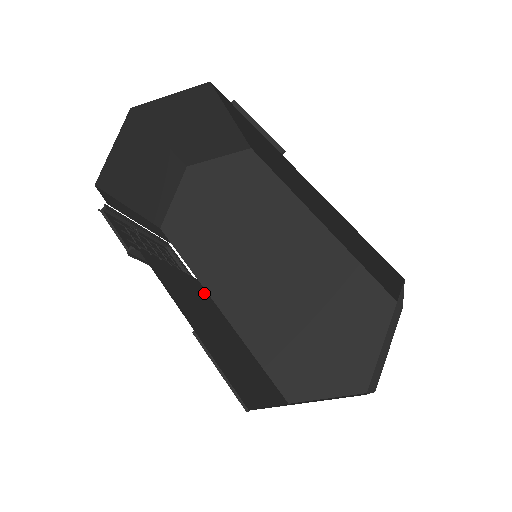
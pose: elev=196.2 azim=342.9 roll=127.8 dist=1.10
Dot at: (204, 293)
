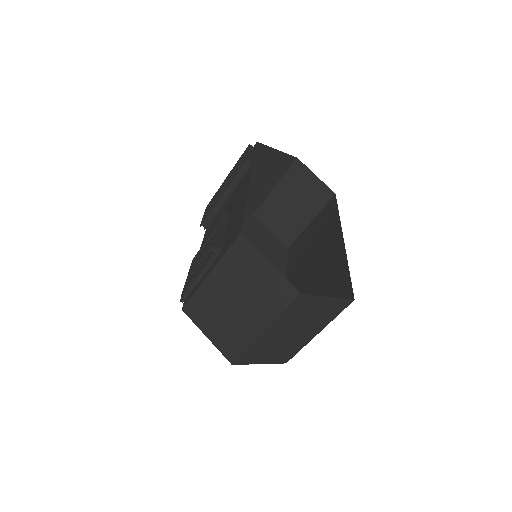
Dot at: (207, 234)
